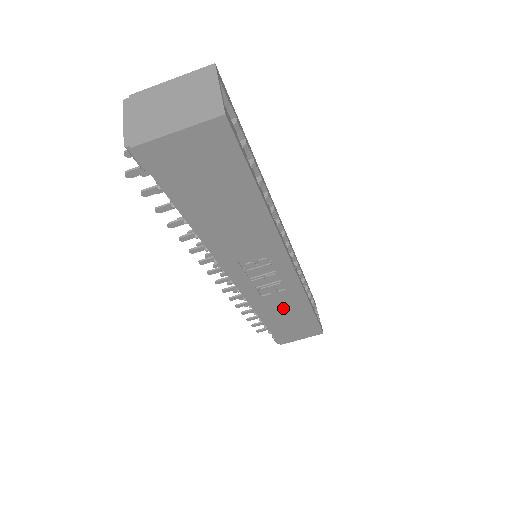
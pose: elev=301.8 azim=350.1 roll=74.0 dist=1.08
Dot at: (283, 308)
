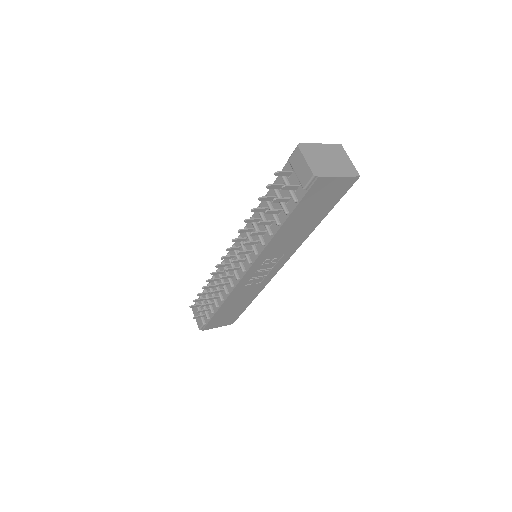
Dot at: (242, 298)
